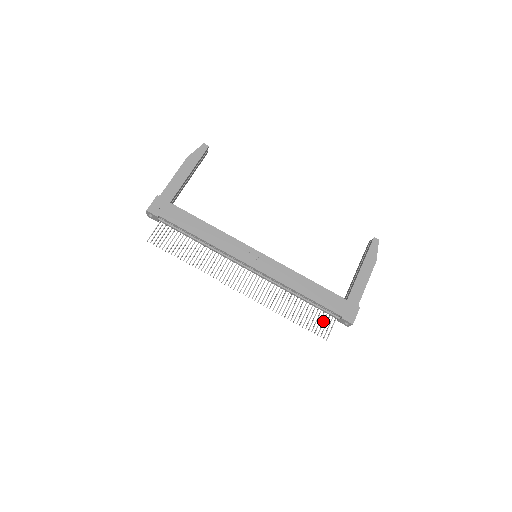
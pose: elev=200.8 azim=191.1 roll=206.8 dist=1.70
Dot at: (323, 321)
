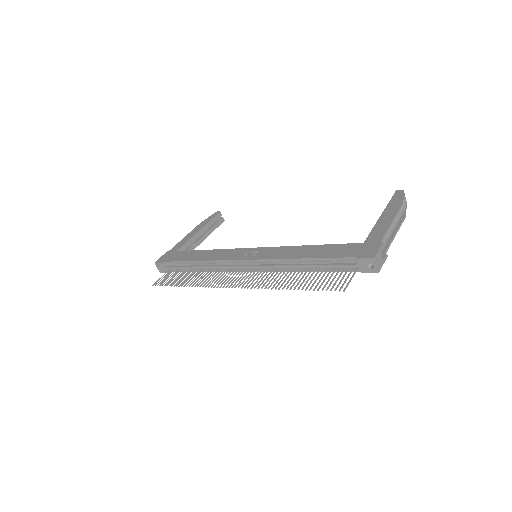
Dot at: occluded
